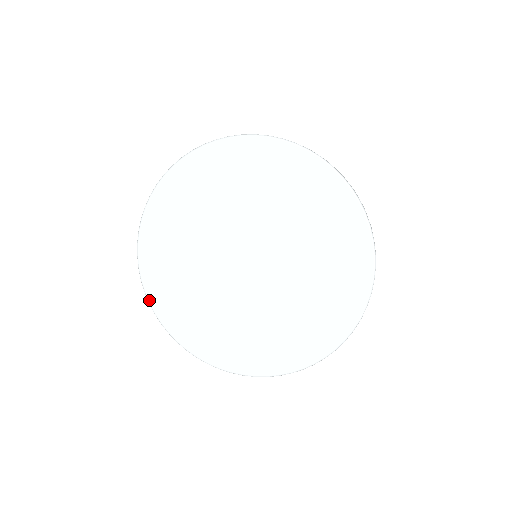
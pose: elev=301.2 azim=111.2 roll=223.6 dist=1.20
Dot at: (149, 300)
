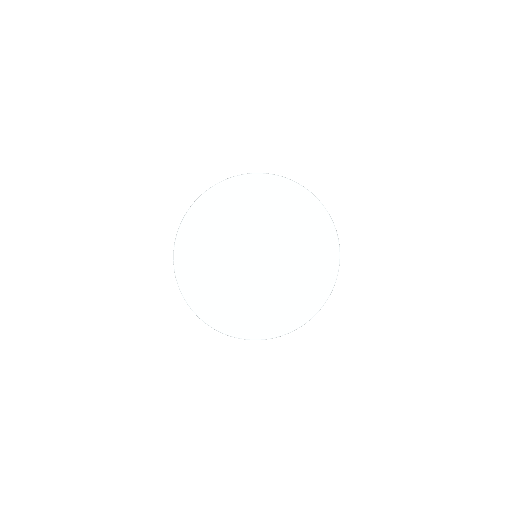
Dot at: (199, 316)
